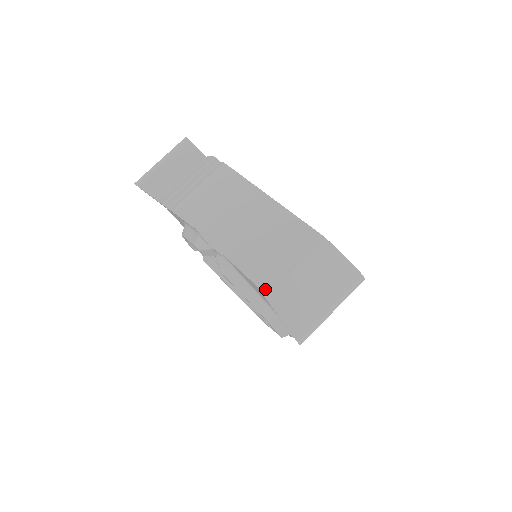
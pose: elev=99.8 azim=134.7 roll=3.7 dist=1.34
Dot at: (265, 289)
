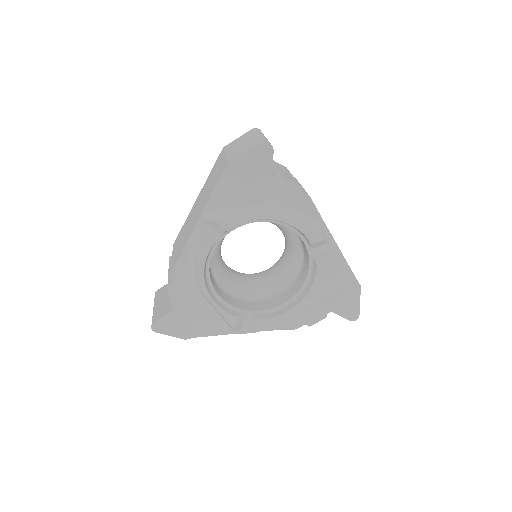
Dot at: (225, 166)
